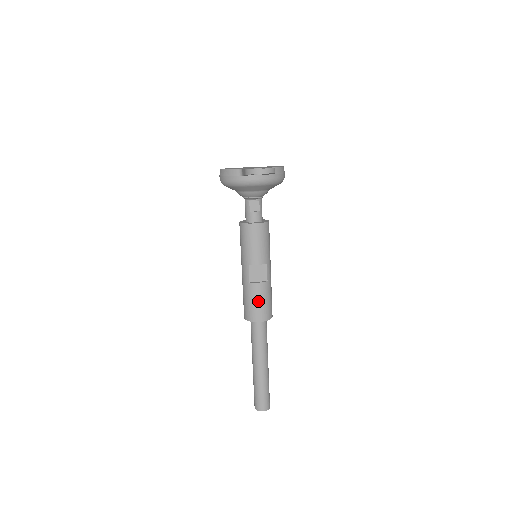
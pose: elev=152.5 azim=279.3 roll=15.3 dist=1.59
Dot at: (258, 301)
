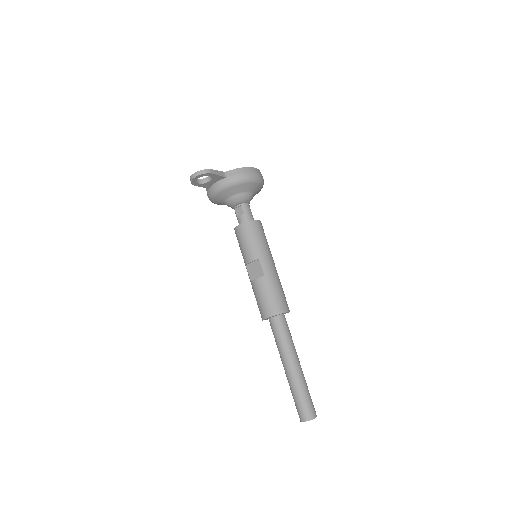
Dot at: (260, 297)
